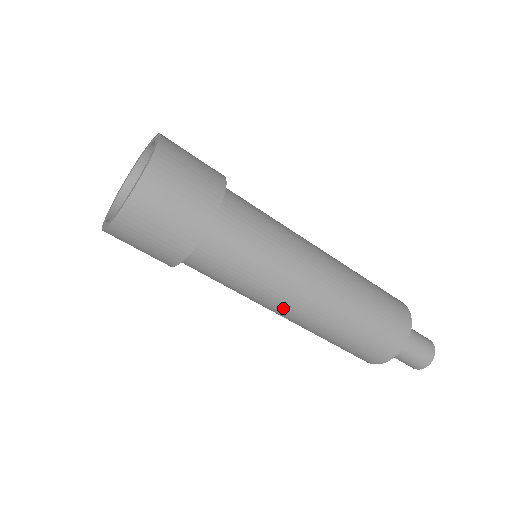
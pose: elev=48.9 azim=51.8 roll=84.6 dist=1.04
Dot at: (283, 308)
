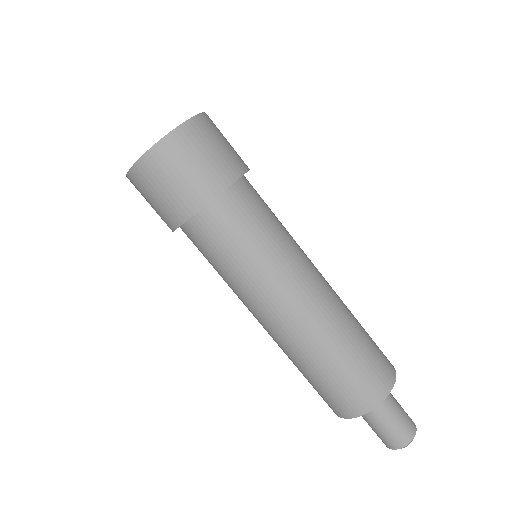
Dot at: (261, 312)
